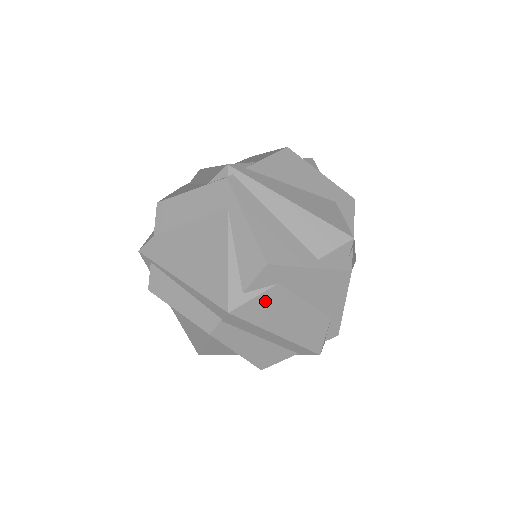
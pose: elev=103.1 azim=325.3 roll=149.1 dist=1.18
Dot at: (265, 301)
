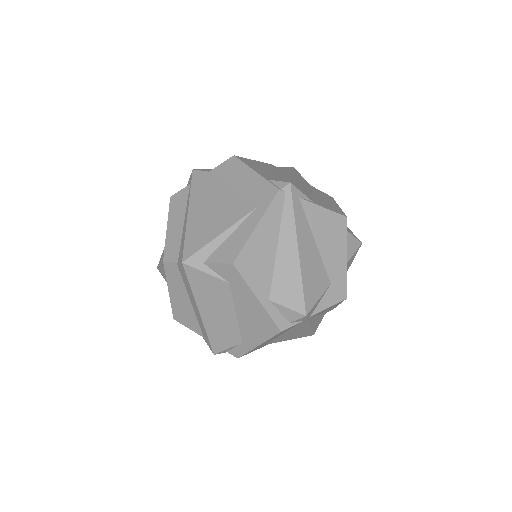
Dot at: (211, 283)
